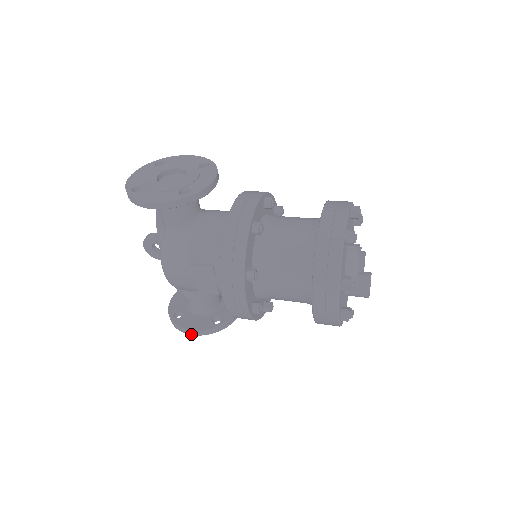
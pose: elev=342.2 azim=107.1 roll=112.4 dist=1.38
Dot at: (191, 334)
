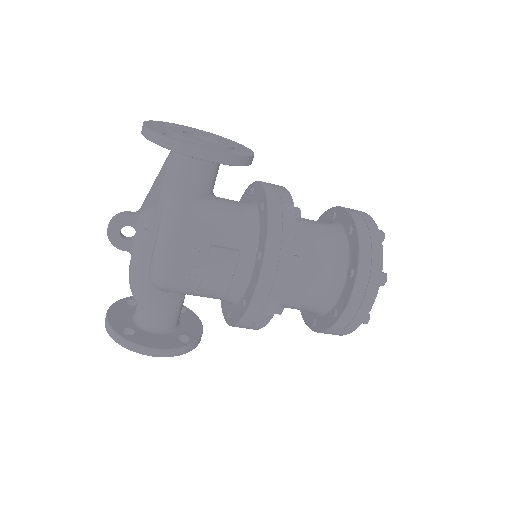
Dot at: (154, 355)
